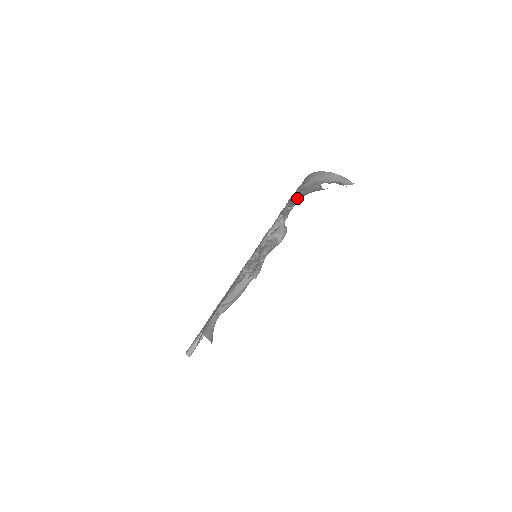
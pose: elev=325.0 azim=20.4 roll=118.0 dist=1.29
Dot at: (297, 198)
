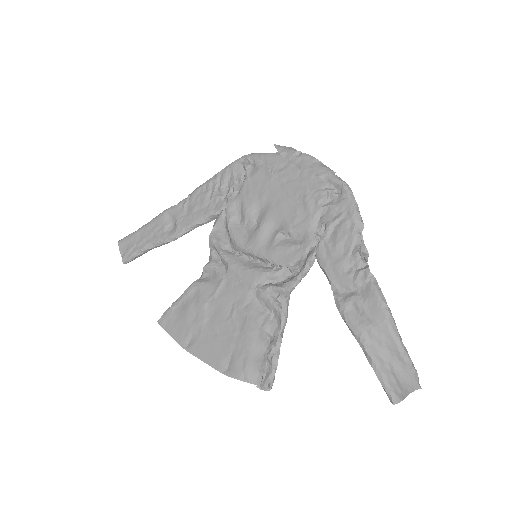
Dot at: (355, 337)
